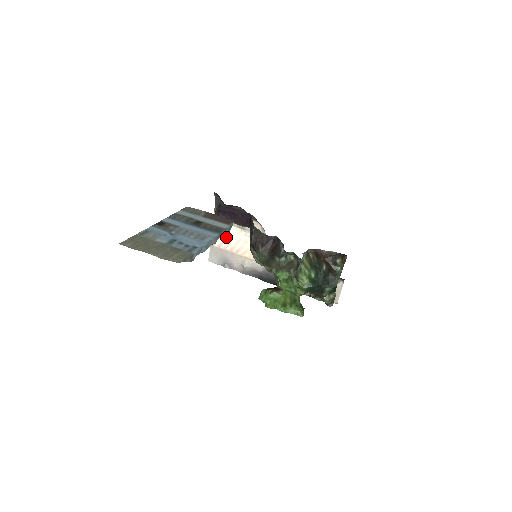
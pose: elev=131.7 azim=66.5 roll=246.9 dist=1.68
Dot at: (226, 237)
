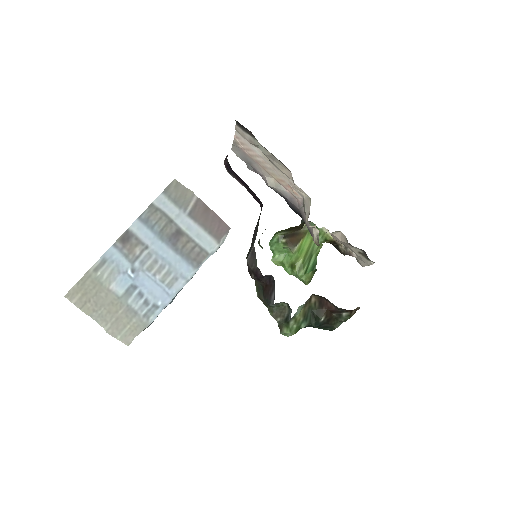
Dot at: (251, 149)
